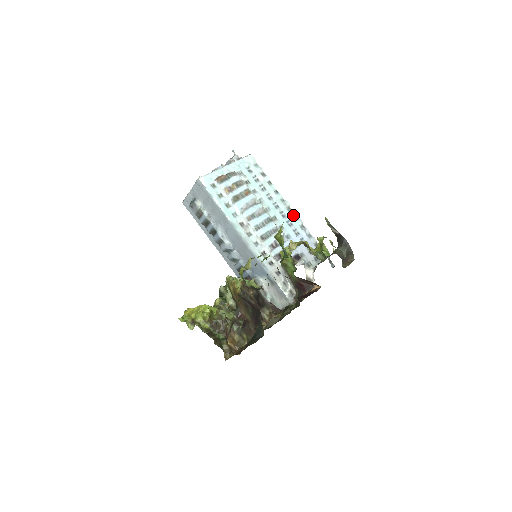
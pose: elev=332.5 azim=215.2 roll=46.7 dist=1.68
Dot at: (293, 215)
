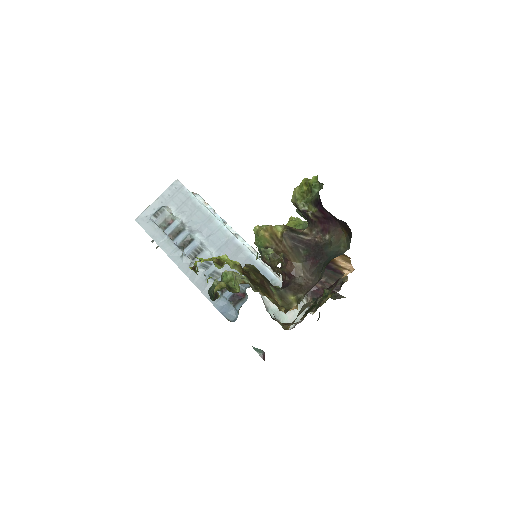
Dot at: occluded
